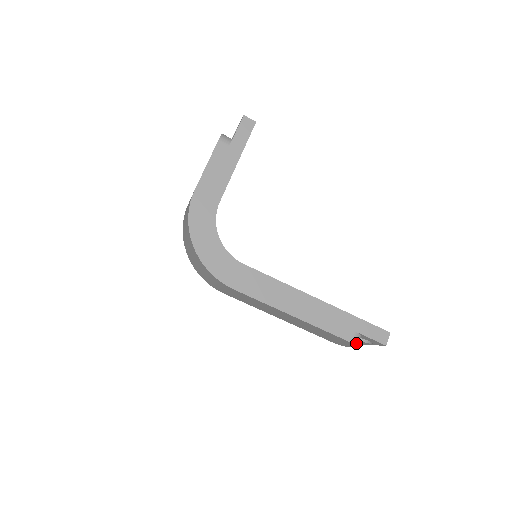
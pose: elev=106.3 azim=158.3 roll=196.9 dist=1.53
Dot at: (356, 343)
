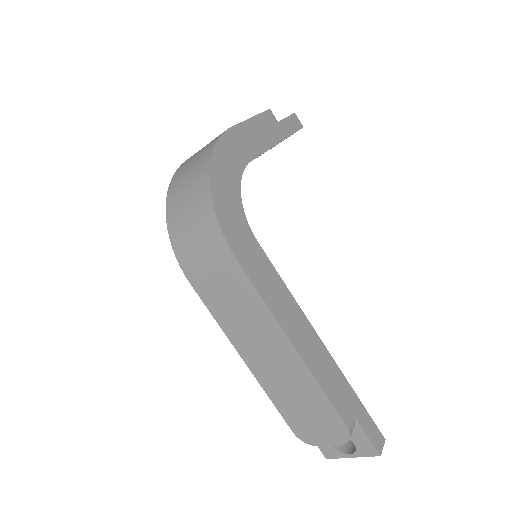
Dot at: (351, 433)
